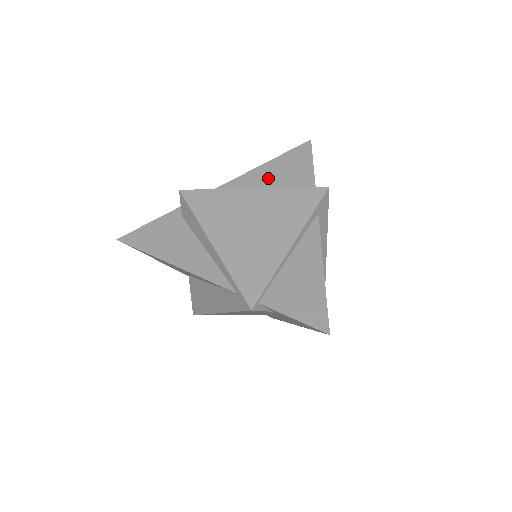
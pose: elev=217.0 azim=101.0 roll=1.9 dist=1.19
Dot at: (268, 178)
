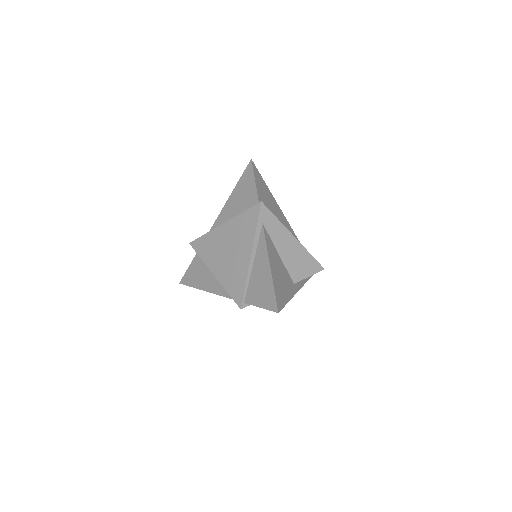
Dot at: (235, 205)
